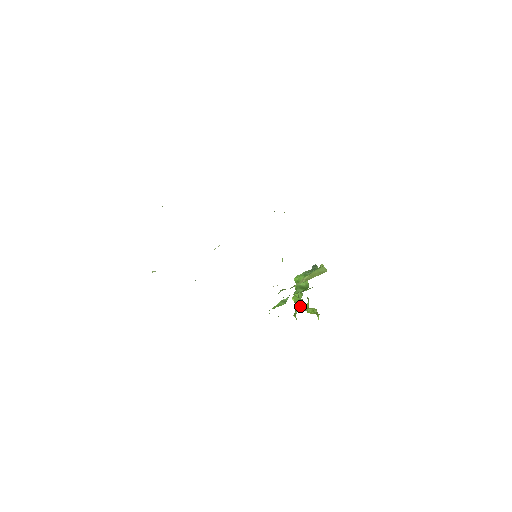
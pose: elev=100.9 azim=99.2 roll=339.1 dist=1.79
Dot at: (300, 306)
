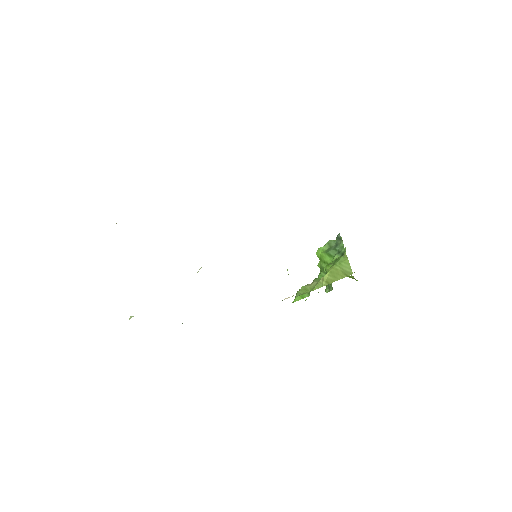
Dot at: (330, 287)
